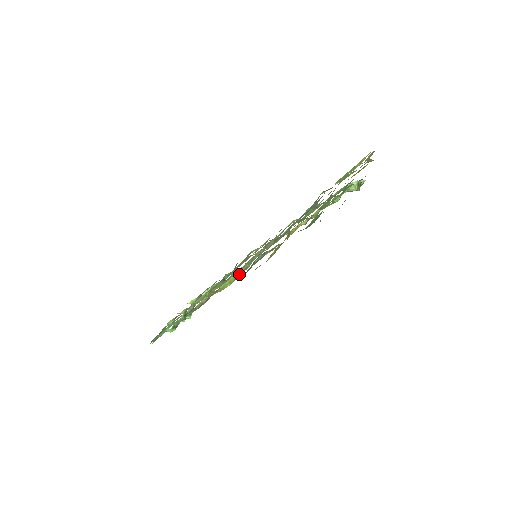
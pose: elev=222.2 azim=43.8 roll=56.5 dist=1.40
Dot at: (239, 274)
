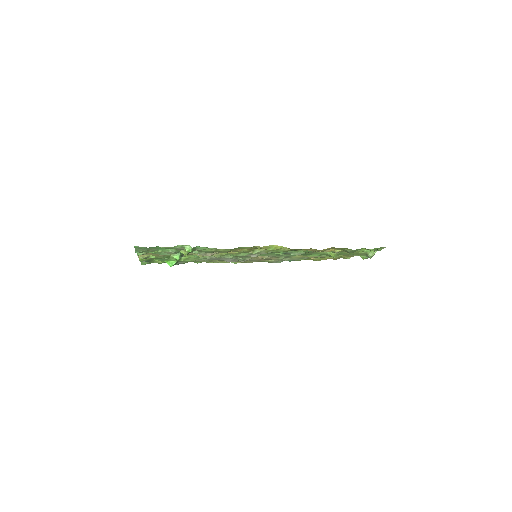
Dot at: occluded
